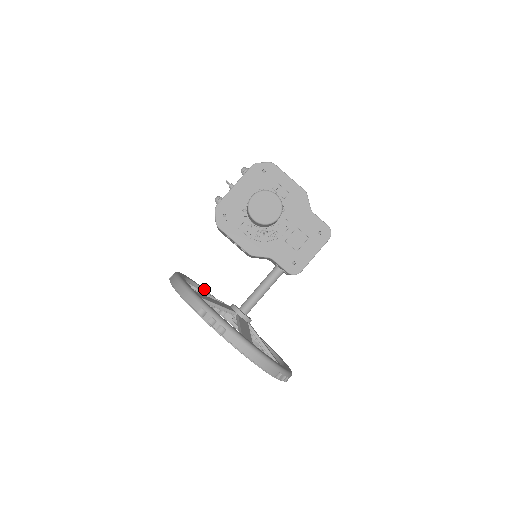
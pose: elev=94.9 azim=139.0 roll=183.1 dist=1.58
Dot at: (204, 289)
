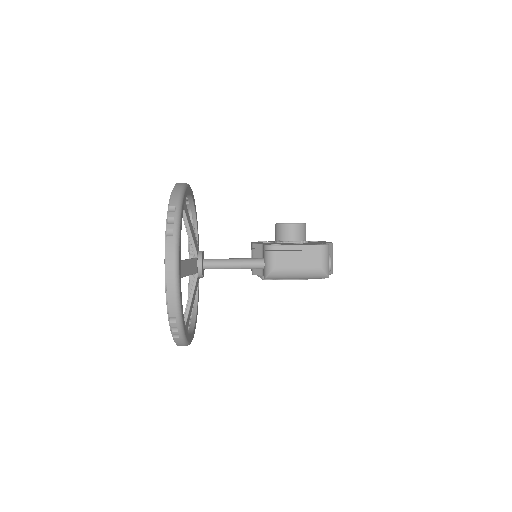
Dot at: occluded
